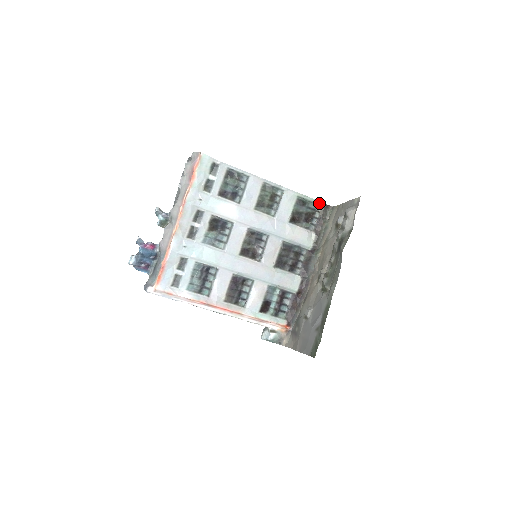
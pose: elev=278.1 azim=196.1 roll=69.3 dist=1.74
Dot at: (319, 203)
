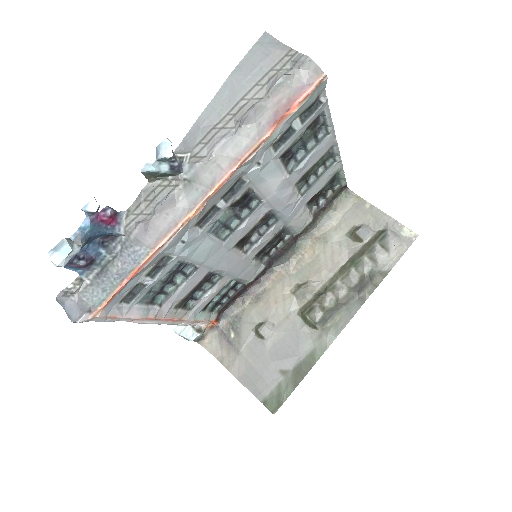
Dot at: (343, 182)
